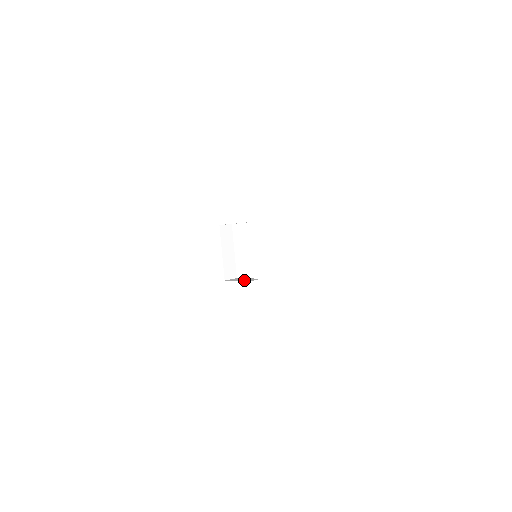
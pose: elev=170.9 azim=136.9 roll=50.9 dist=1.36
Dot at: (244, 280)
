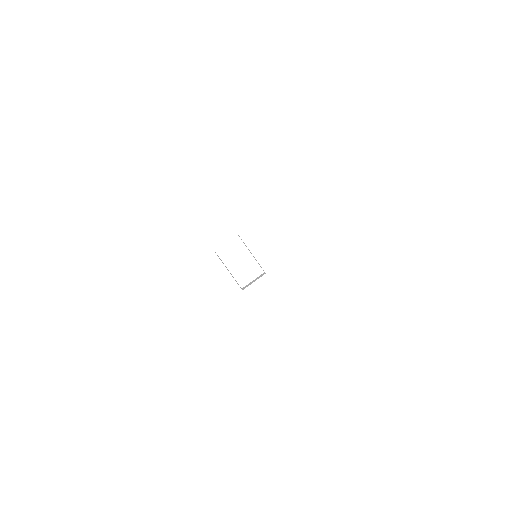
Dot at: (258, 278)
